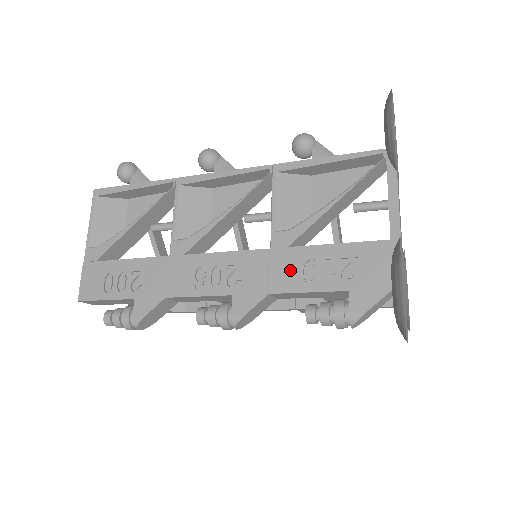
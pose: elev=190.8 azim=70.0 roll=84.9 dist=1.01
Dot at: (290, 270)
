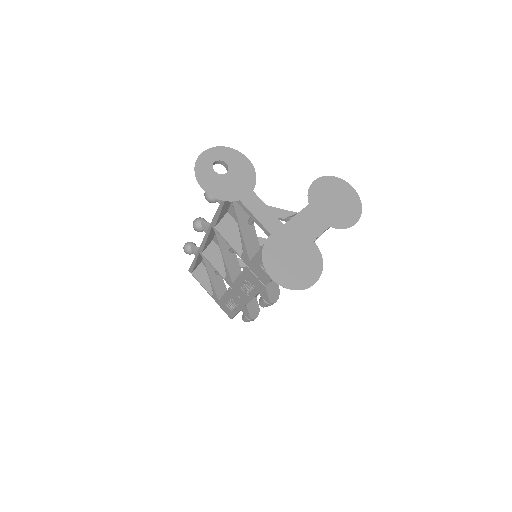
Dot at: (260, 272)
